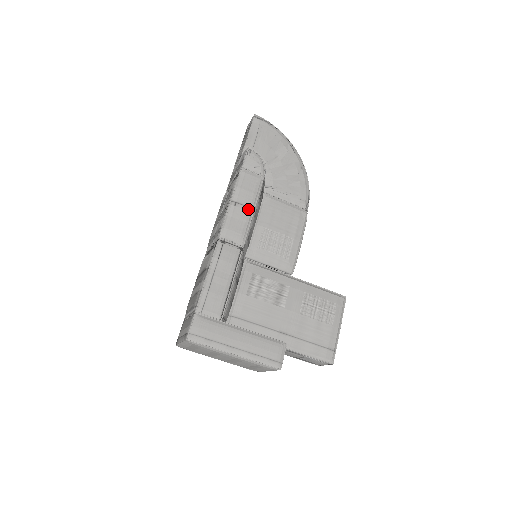
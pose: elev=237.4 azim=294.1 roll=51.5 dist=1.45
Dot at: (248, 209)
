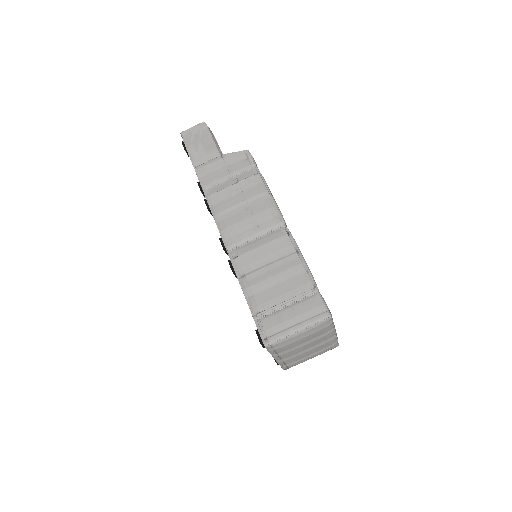
Dot at: occluded
